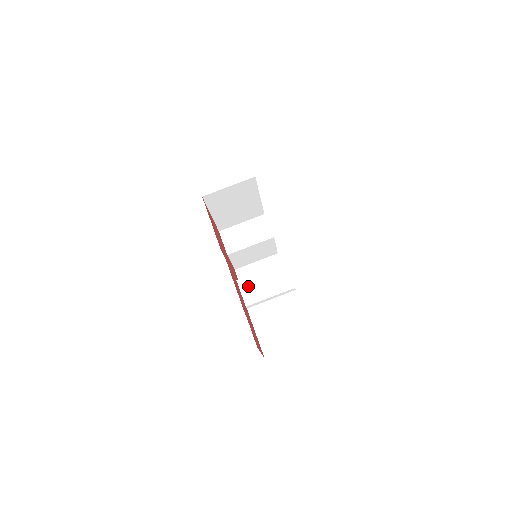
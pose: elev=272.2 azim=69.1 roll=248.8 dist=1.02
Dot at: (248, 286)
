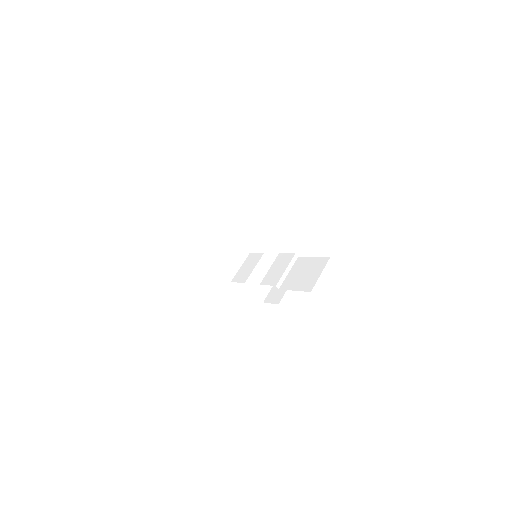
Dot at: (269, 279)
